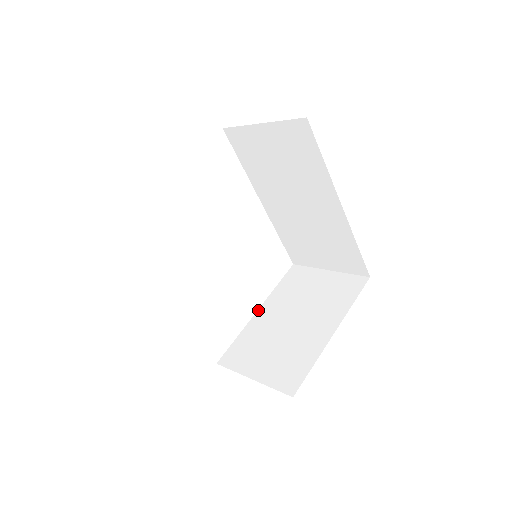
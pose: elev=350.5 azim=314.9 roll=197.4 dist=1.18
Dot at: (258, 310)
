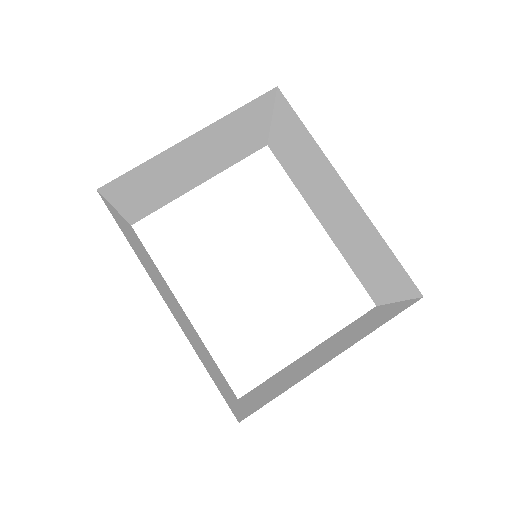
Dot at: (309, 351)
